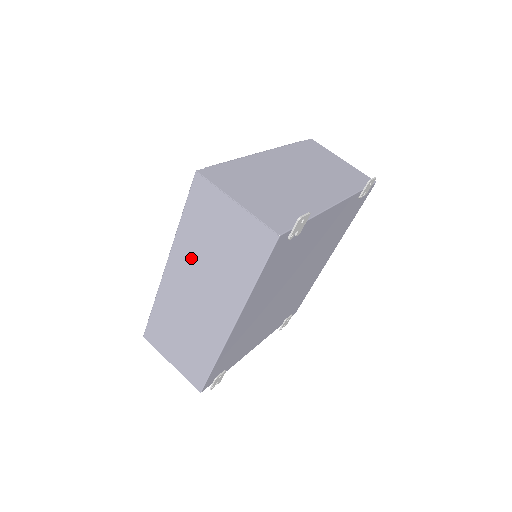
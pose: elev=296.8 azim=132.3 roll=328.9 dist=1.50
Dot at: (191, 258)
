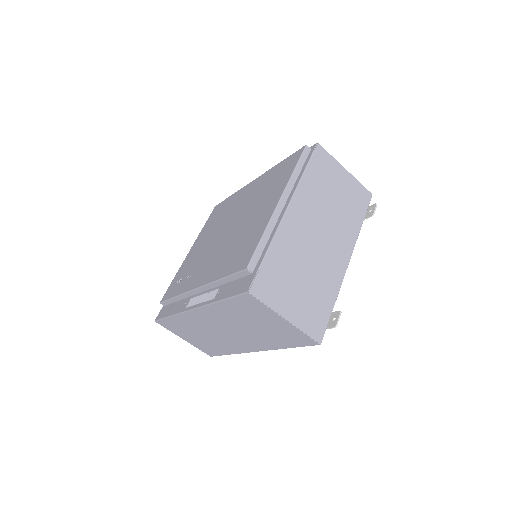
Dot at: (224, 318)
